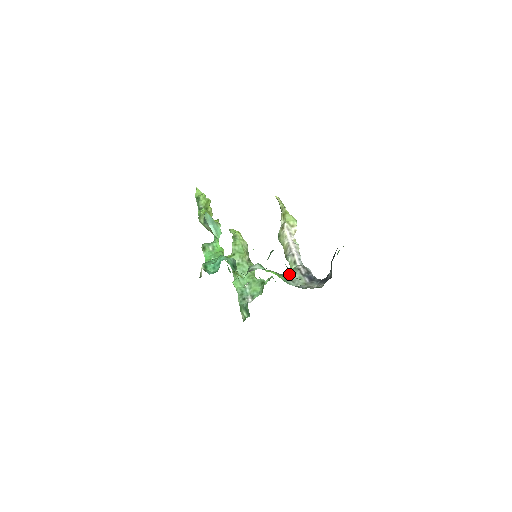
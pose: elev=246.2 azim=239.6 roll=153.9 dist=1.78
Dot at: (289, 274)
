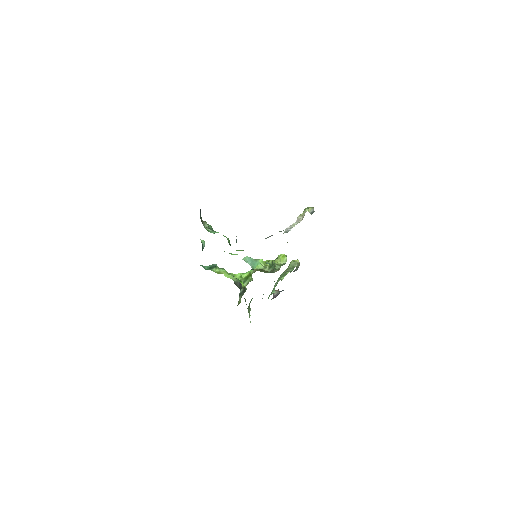
Dot at: occluded
